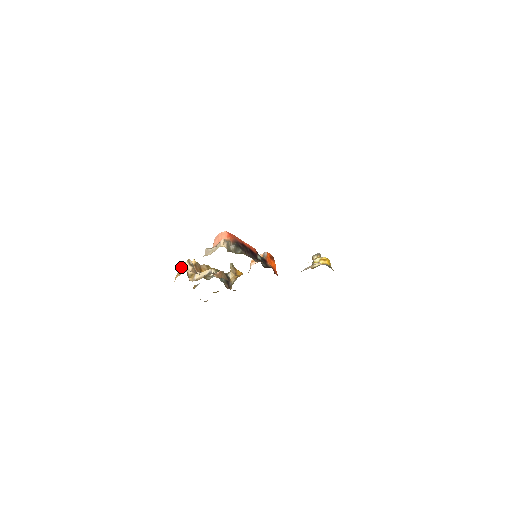
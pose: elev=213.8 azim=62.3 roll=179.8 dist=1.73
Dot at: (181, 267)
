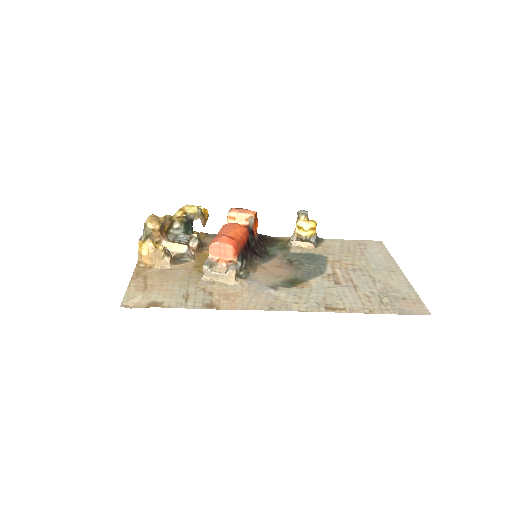
Dot at: (149, 248)
